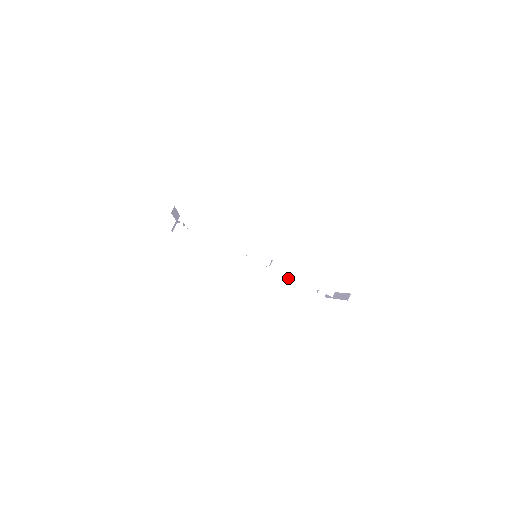
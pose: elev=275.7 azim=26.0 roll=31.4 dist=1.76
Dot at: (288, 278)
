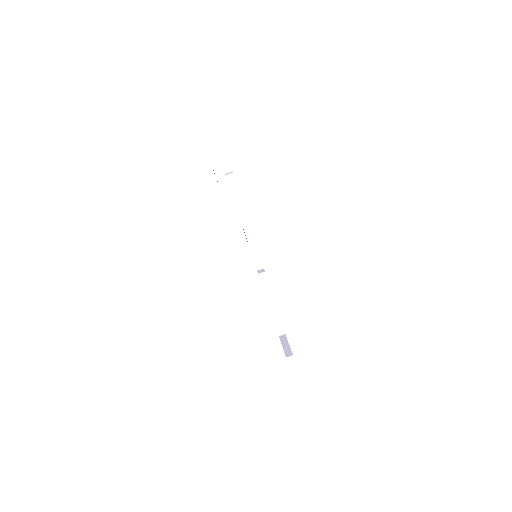
Dot at: occluded
